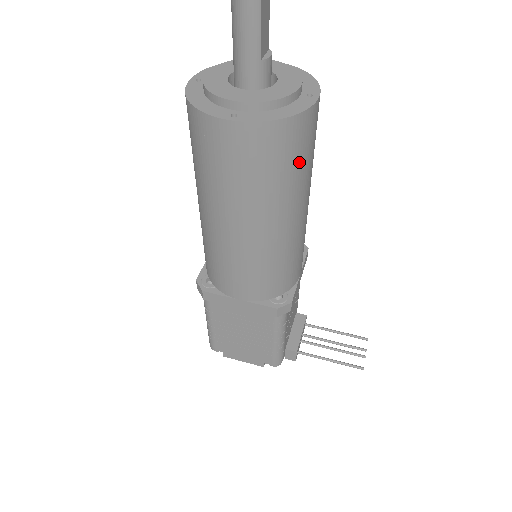
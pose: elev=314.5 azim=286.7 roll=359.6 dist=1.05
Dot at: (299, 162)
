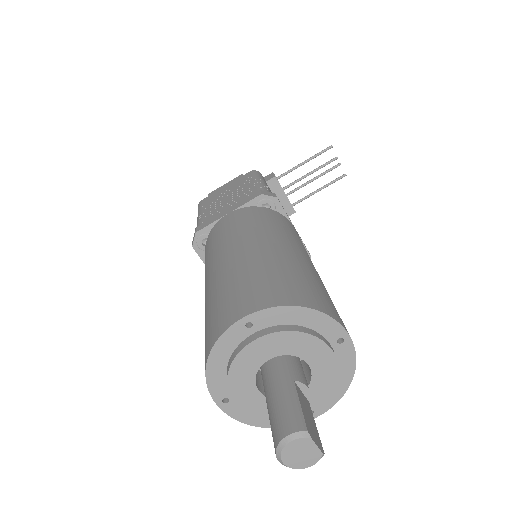
Dot at: occluded
